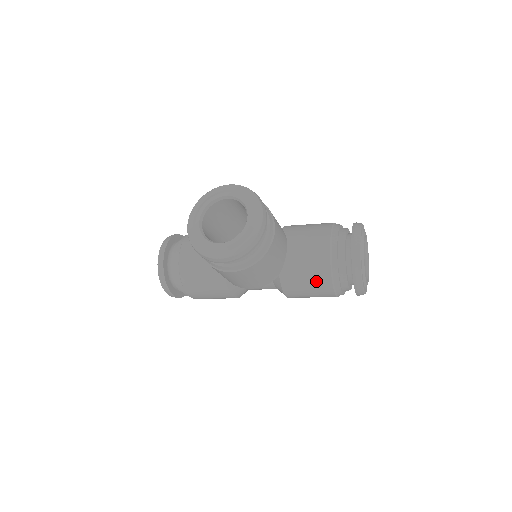
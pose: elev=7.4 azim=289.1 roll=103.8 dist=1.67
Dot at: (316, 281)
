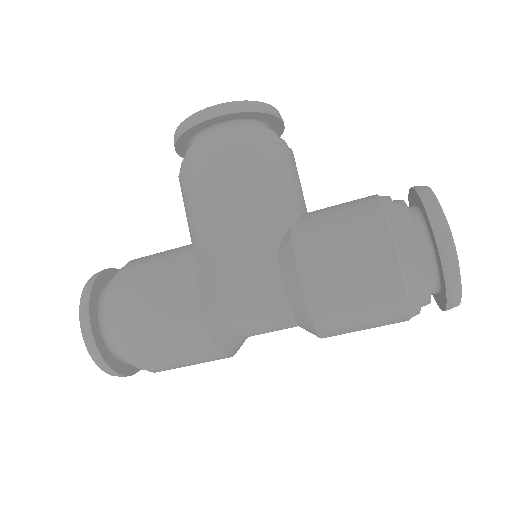
Dot at: (355, 217)
